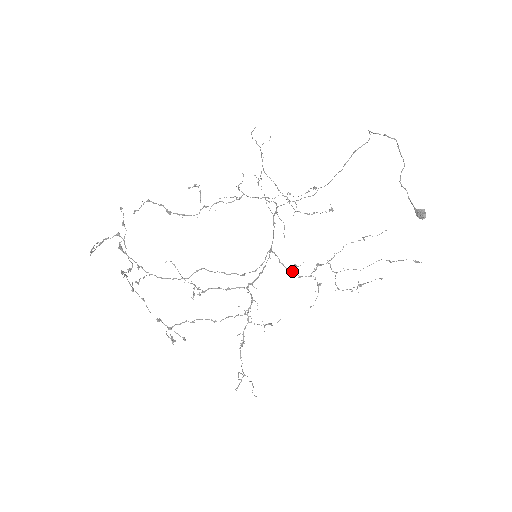
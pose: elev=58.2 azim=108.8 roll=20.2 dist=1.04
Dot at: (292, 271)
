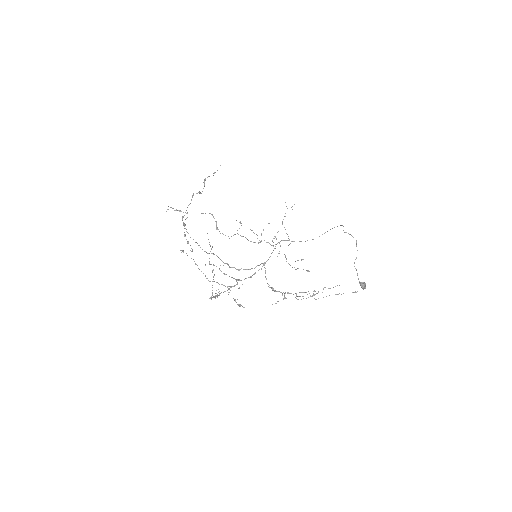
Dot at: (270, 287)
